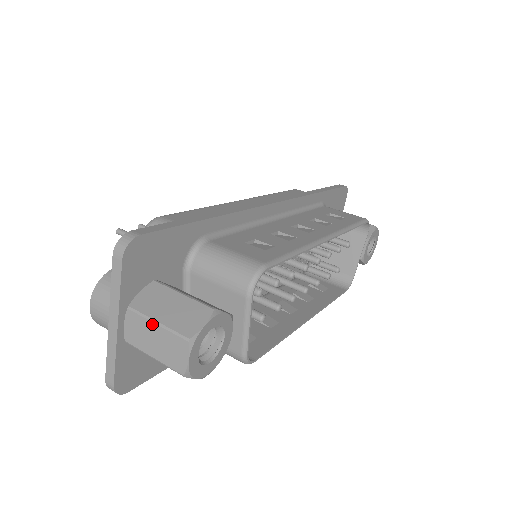
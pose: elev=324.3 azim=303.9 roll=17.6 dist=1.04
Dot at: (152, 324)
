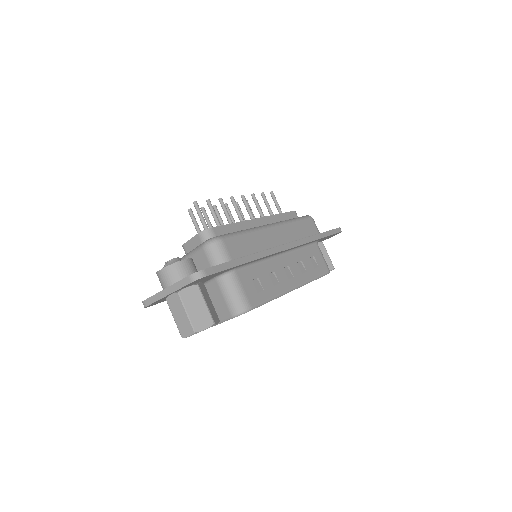
Dot at: (184, 310)
